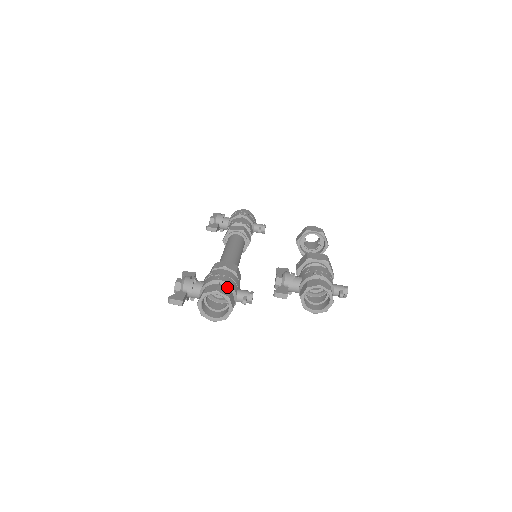
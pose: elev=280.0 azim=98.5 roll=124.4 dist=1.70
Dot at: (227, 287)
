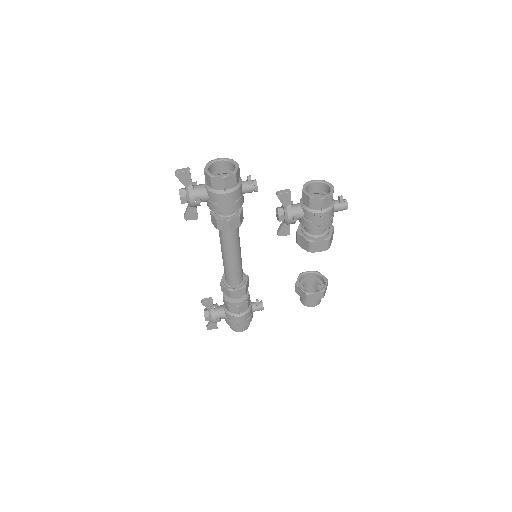
Dot at: occluded
